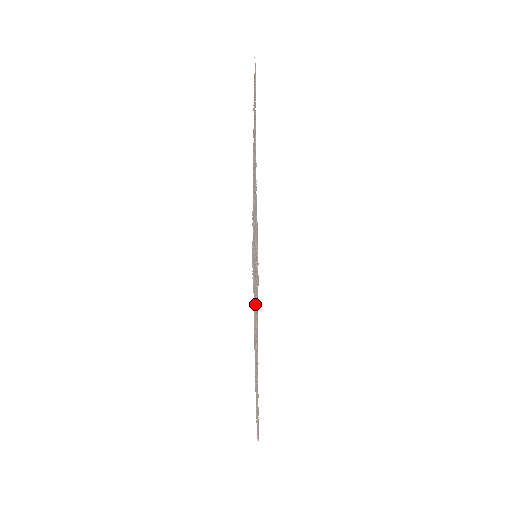
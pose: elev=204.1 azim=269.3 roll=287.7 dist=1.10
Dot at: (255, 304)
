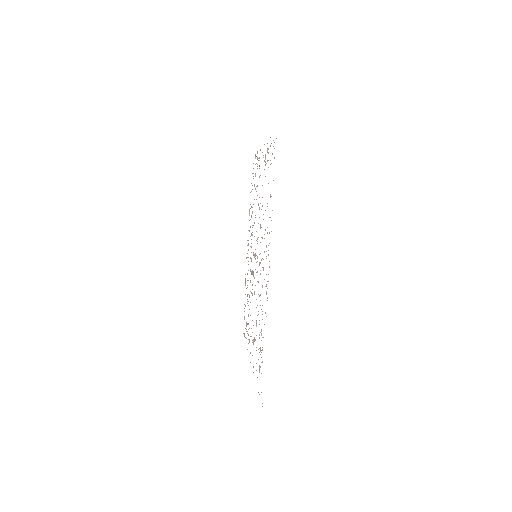
Dot at: occluded
